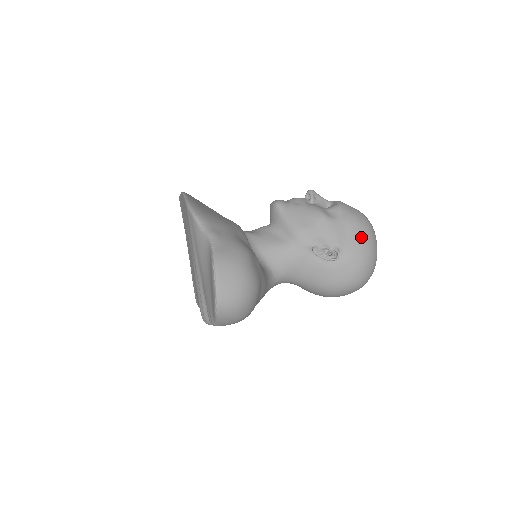
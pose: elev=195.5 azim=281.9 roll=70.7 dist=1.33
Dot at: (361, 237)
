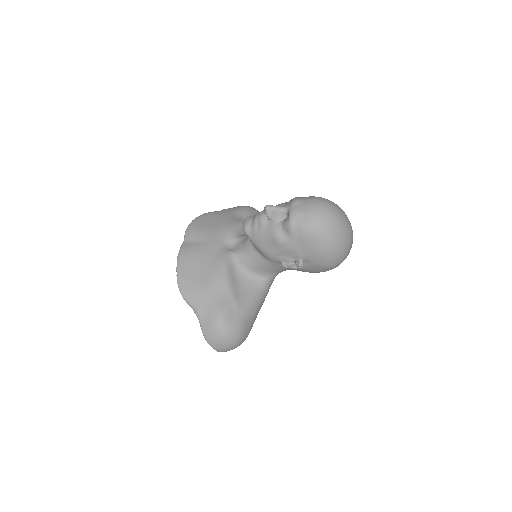
Dot at: (316, 246)
